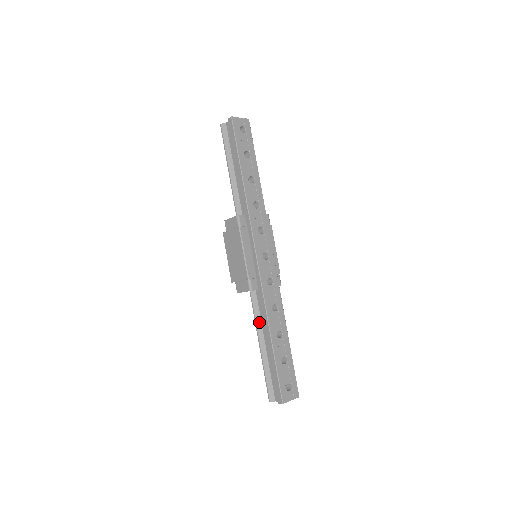
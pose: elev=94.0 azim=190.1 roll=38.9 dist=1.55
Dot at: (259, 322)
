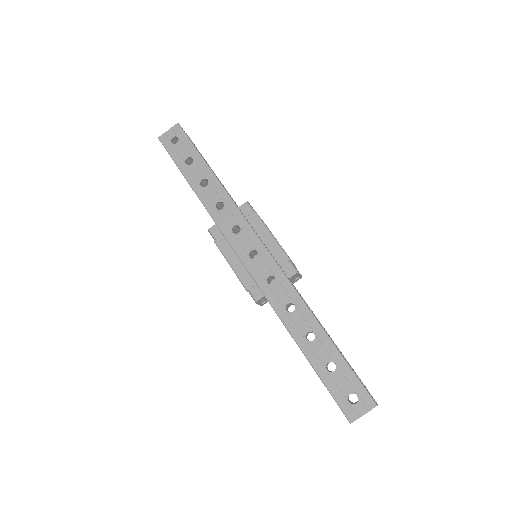
Dot at: occluded
